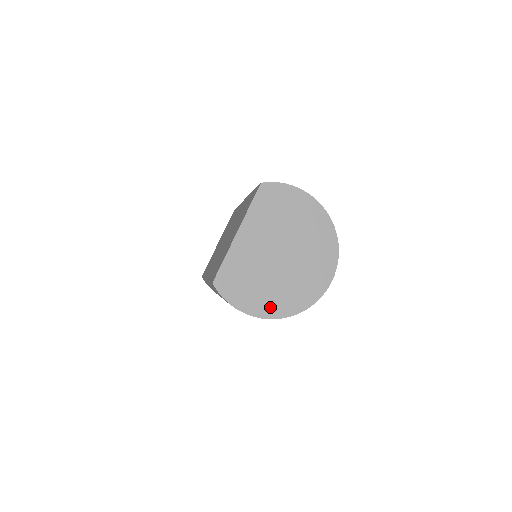
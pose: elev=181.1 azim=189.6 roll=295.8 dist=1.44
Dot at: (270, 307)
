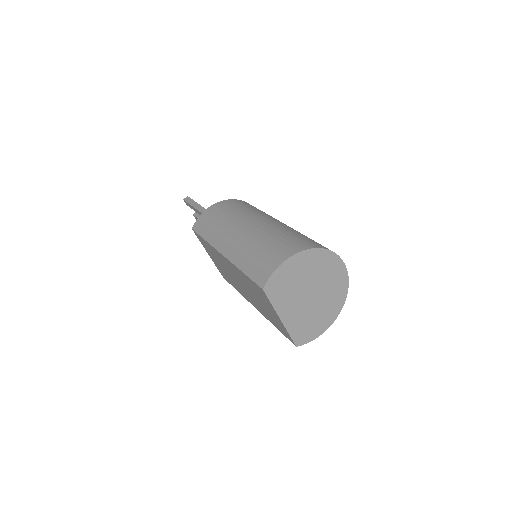
Dot at: (331, 316)
